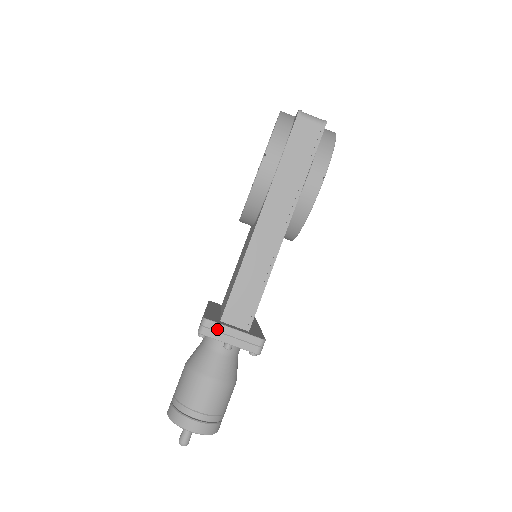
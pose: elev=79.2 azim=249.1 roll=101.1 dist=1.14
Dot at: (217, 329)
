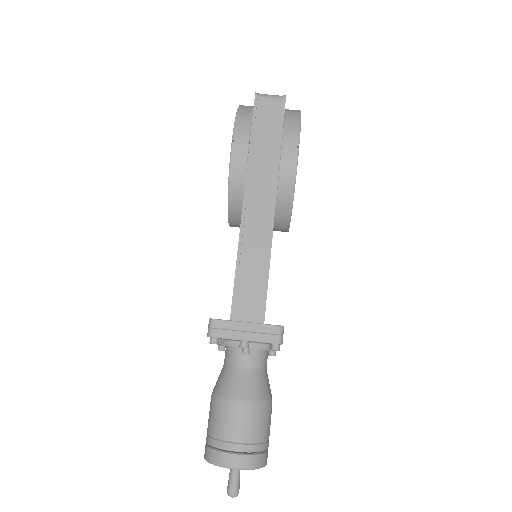
Dot at: (227, 327)
